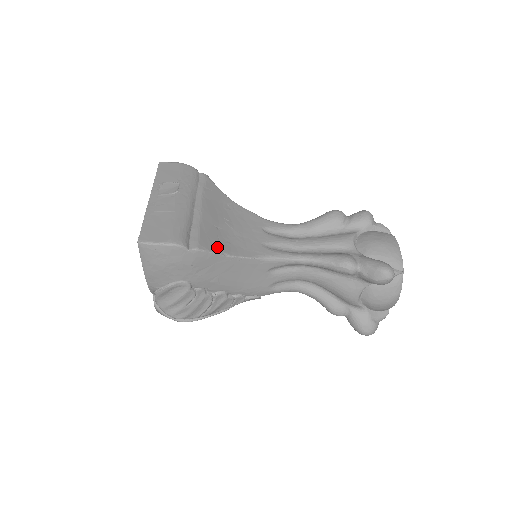
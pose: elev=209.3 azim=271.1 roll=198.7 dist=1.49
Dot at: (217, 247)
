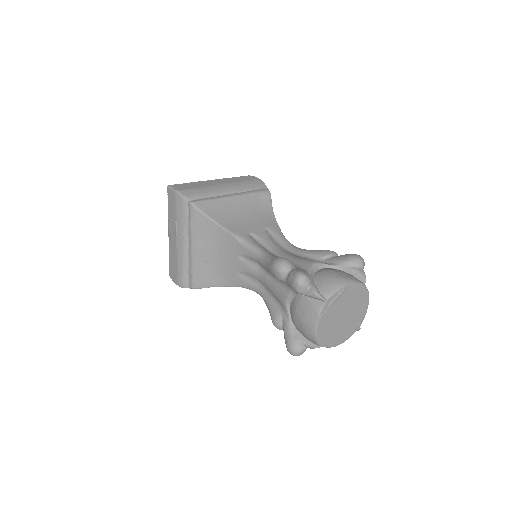
Dot at: (206, 282)
